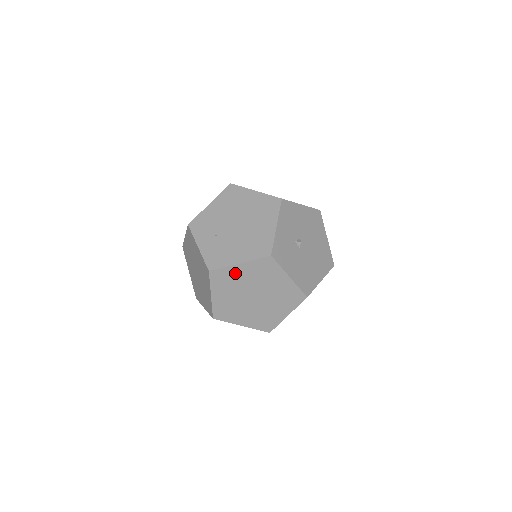
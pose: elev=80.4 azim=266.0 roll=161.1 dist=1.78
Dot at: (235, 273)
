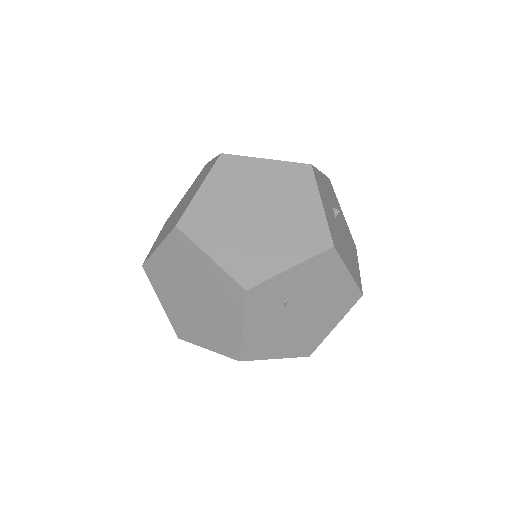
Dot at: (253, 169)
